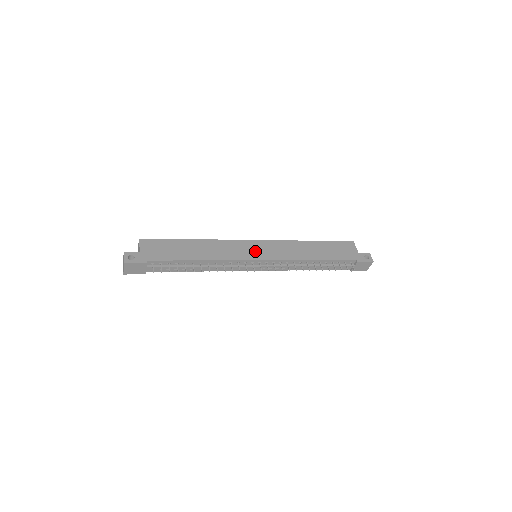
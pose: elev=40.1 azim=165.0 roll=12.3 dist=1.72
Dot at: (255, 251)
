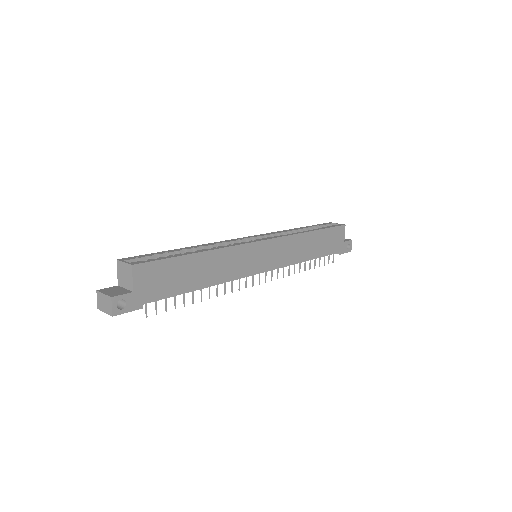
Dot at: (261, 259)
